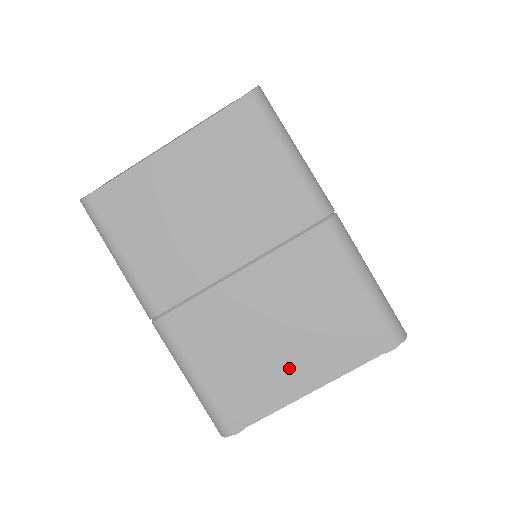
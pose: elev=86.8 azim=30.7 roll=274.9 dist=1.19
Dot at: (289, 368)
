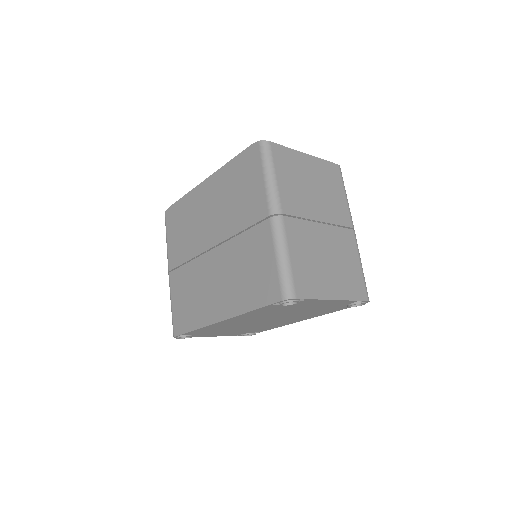
Dot at: (329, 281)
